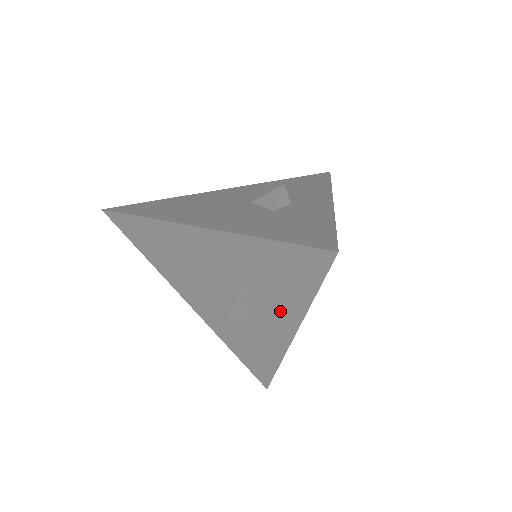
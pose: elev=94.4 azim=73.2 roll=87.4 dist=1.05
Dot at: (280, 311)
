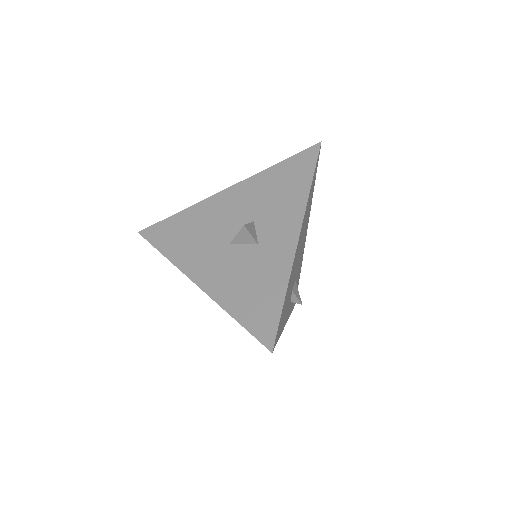
Dot at: (287, 214)
